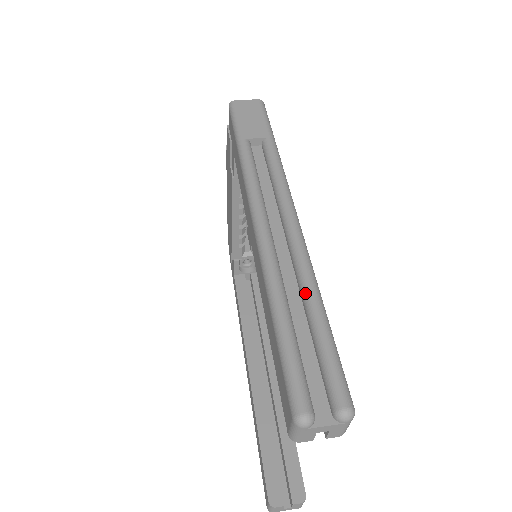
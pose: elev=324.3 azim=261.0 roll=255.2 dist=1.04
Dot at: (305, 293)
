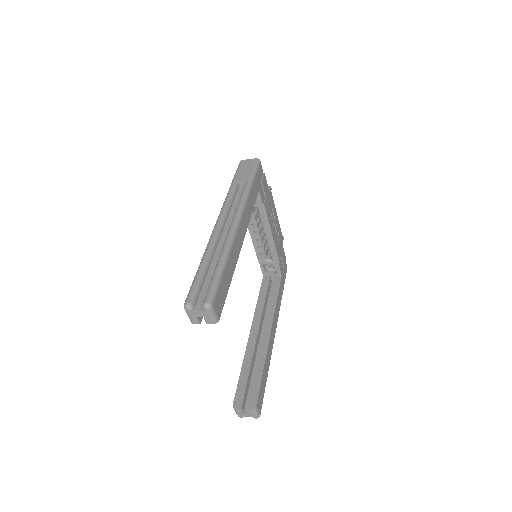
Dot at: (219, 256)
